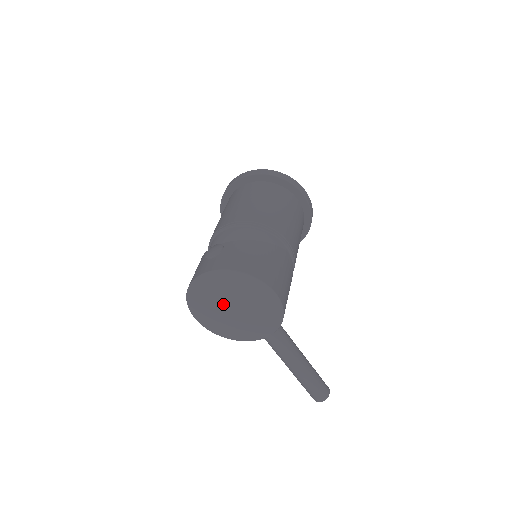
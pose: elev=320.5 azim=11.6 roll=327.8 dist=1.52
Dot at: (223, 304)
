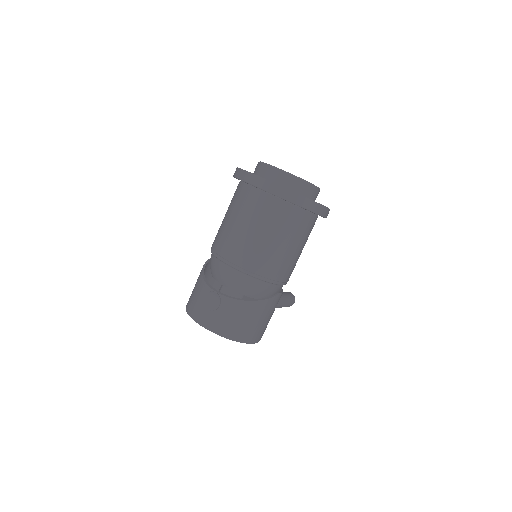
Dot at: occluded
